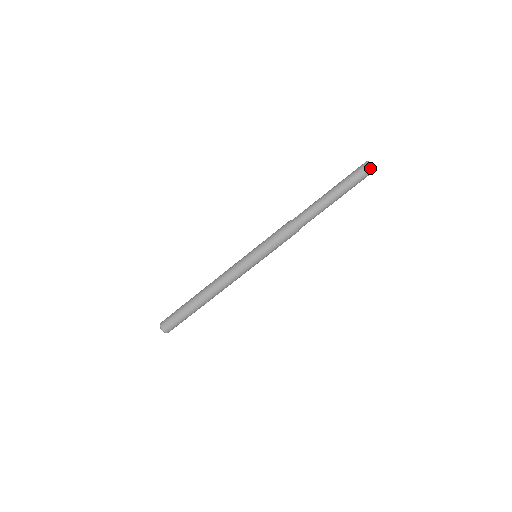
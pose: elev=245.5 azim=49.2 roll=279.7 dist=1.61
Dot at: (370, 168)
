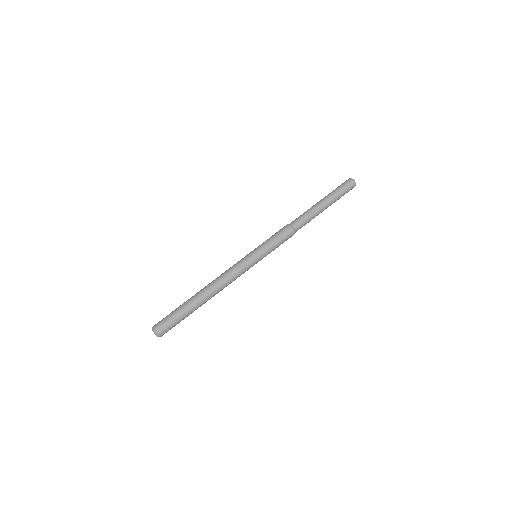
Dot at: (354, 184)
